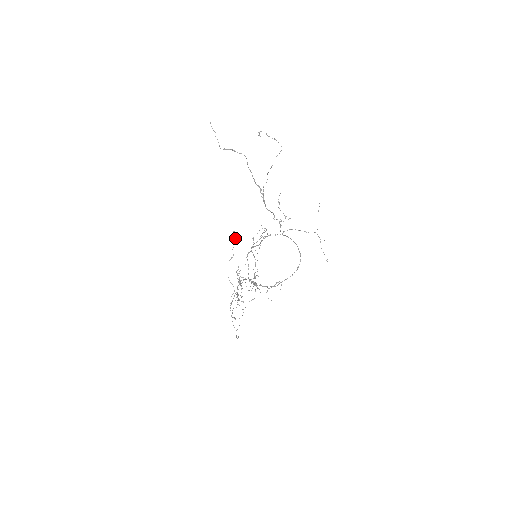
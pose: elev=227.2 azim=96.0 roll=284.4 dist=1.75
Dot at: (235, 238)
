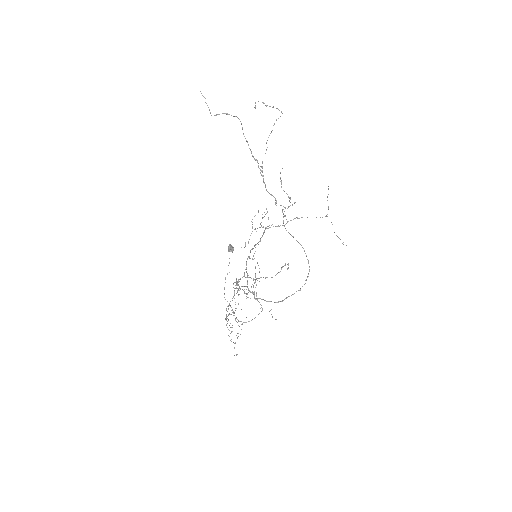
Dot at: (231, 251)
